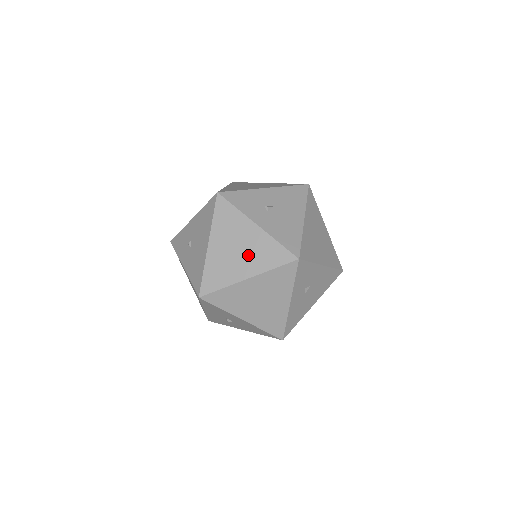
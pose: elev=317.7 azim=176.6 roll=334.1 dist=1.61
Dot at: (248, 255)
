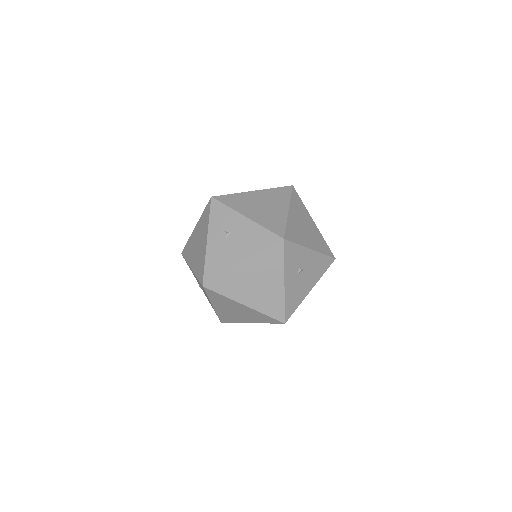
Dot at: (260, 294)
